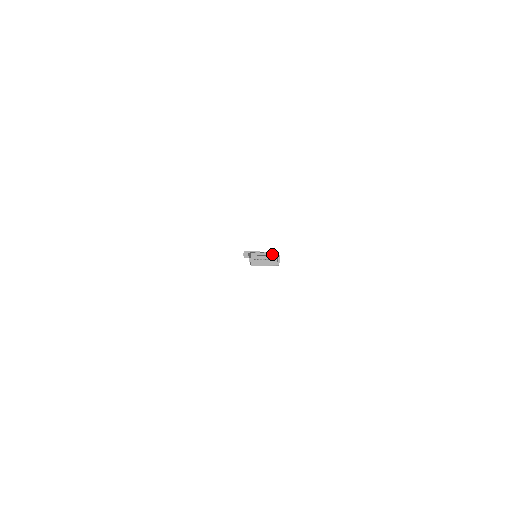
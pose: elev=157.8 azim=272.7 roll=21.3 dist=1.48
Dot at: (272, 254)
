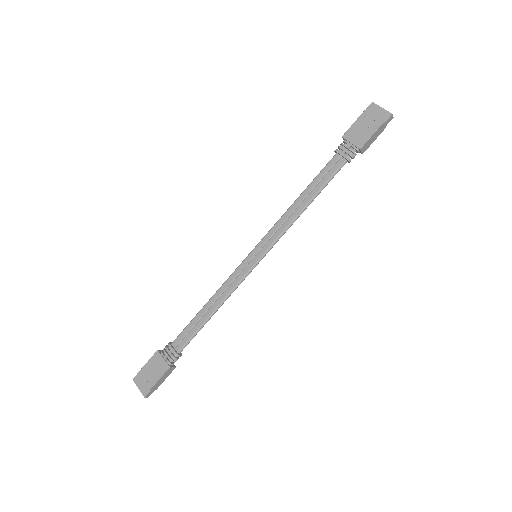
Dot at: (148, 386)
